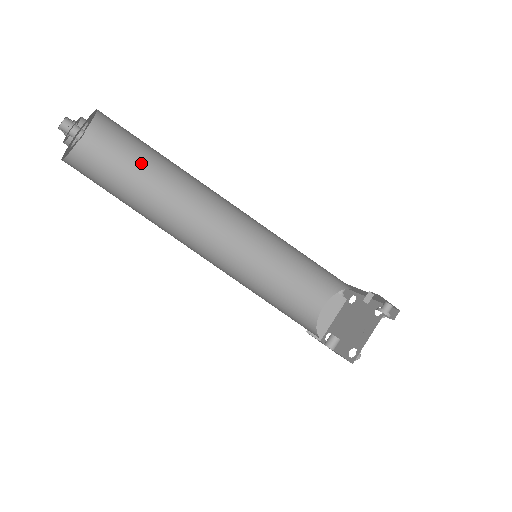
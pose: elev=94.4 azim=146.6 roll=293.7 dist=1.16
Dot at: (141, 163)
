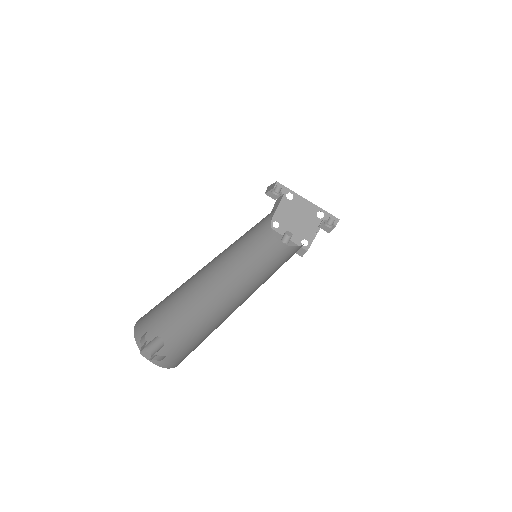
Dot at: occluded
